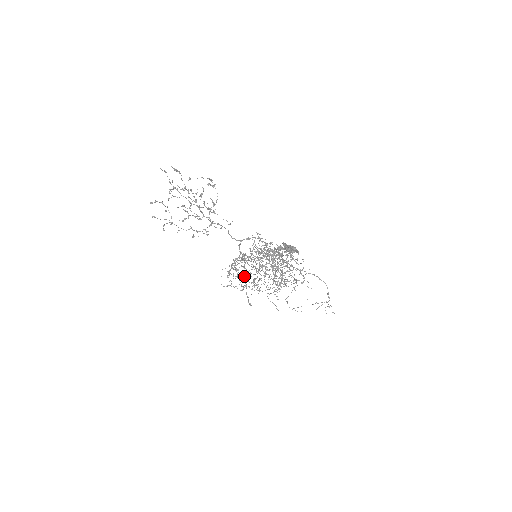
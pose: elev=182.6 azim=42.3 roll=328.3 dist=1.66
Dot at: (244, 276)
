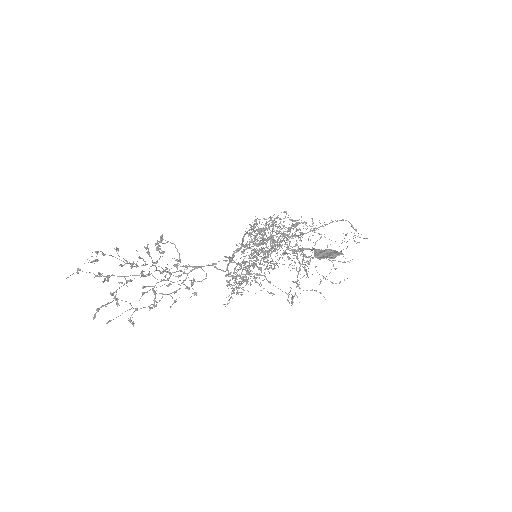
Dot at: occluded
